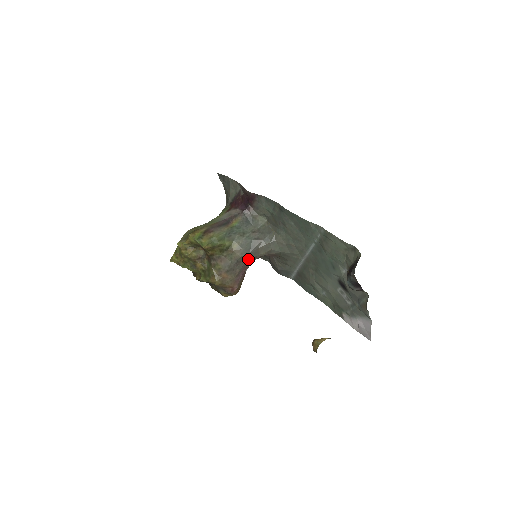
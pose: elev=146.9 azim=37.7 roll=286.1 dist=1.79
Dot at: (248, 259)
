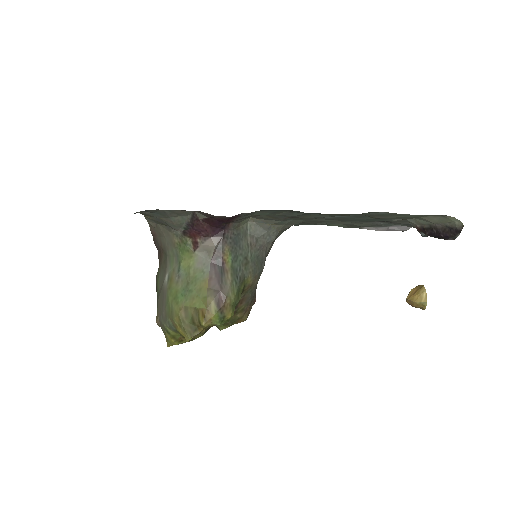
Dot at: occluded
